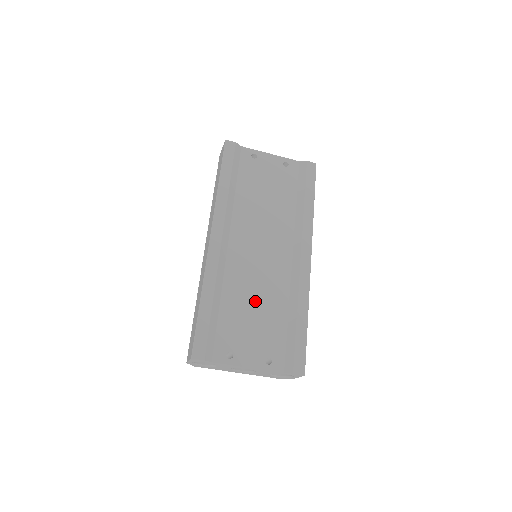
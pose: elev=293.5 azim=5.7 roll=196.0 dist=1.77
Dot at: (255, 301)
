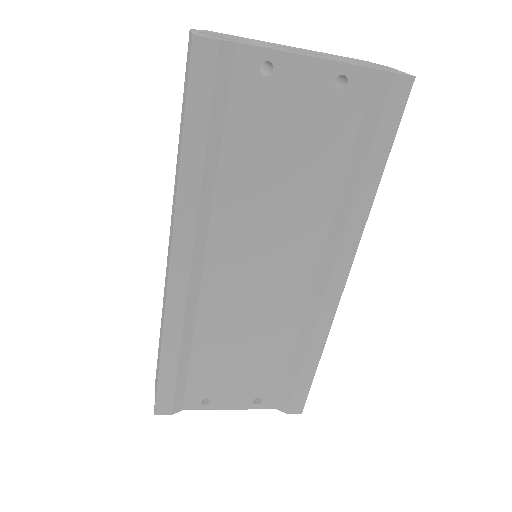
Dot at: (245, 342)
